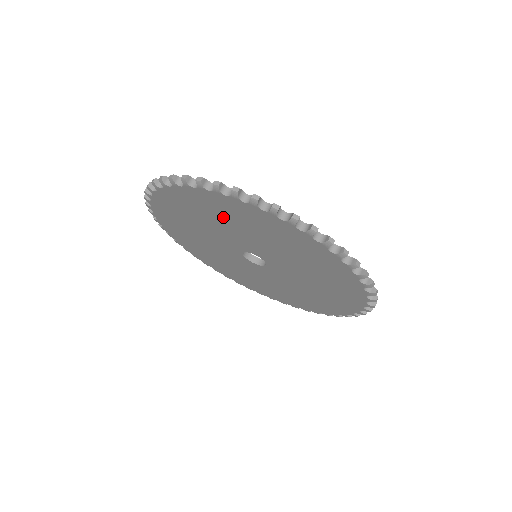
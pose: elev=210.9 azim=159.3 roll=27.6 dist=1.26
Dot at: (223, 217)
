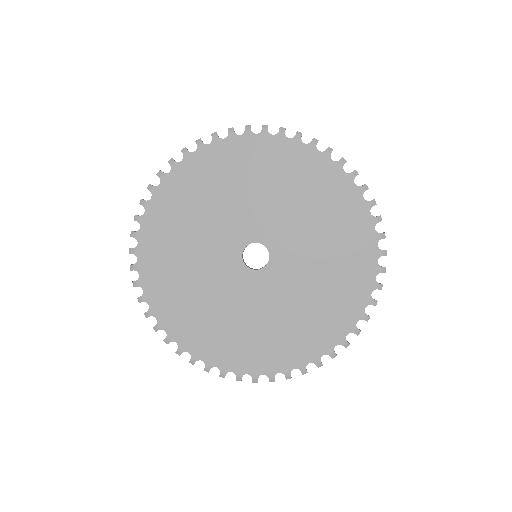
Dot at: (302, 191)
